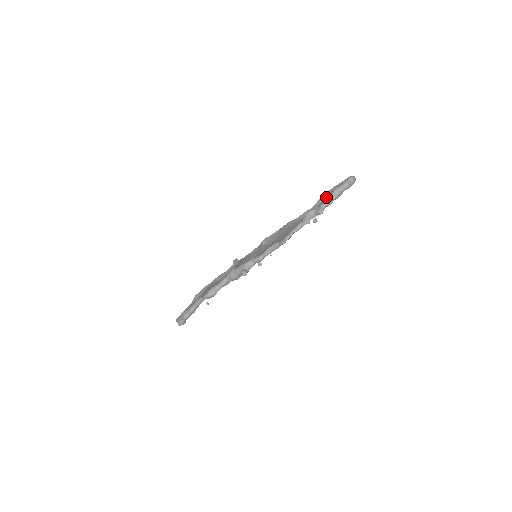
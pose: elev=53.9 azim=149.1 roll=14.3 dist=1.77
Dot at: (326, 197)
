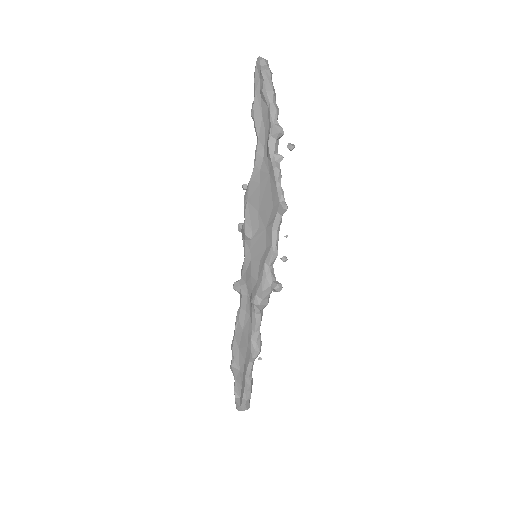
Dot at: (261, 111)
